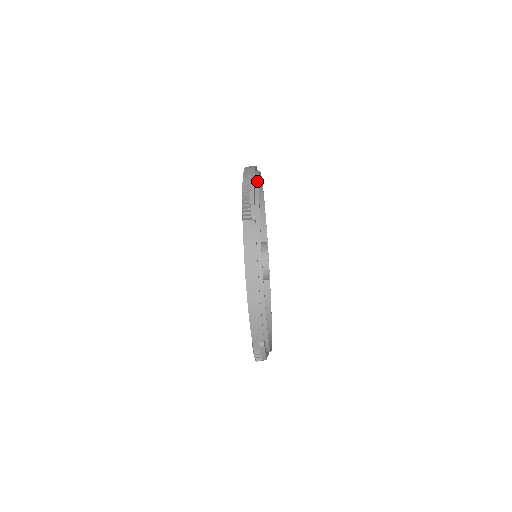
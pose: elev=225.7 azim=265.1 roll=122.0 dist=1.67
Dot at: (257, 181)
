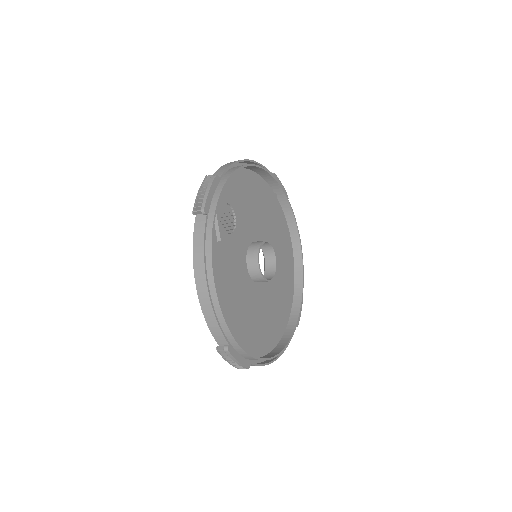
Dot at: (230, 174)
